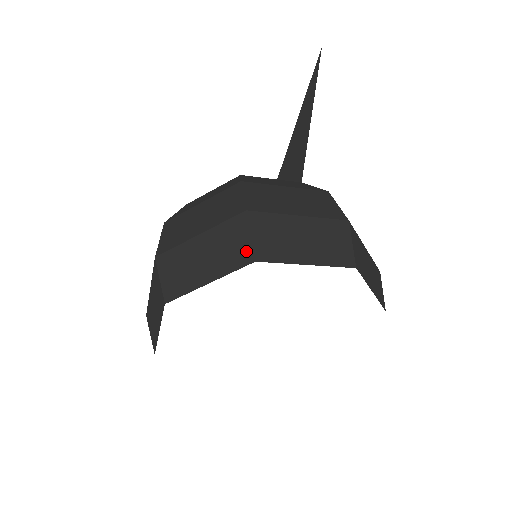
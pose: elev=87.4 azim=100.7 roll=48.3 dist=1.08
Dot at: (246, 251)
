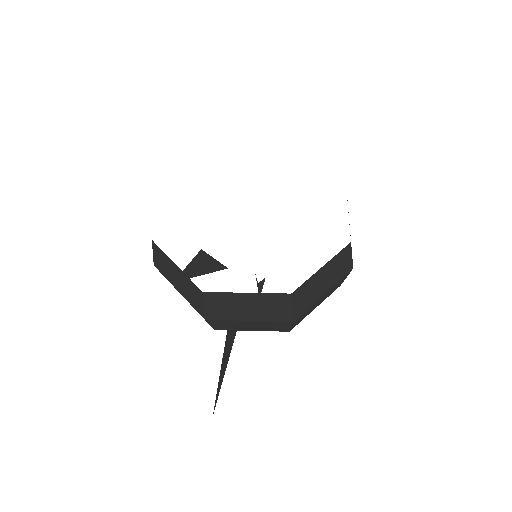
Dot at: occluded
